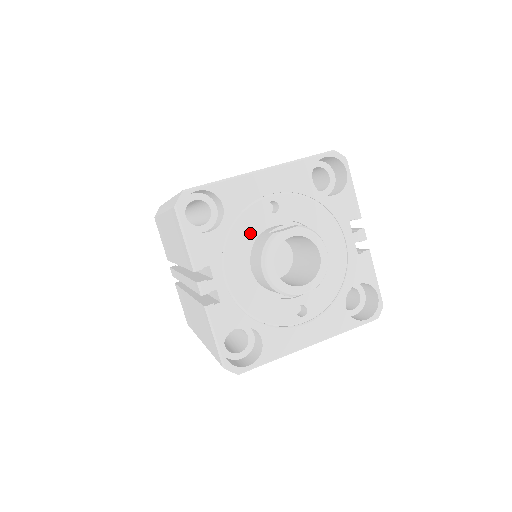
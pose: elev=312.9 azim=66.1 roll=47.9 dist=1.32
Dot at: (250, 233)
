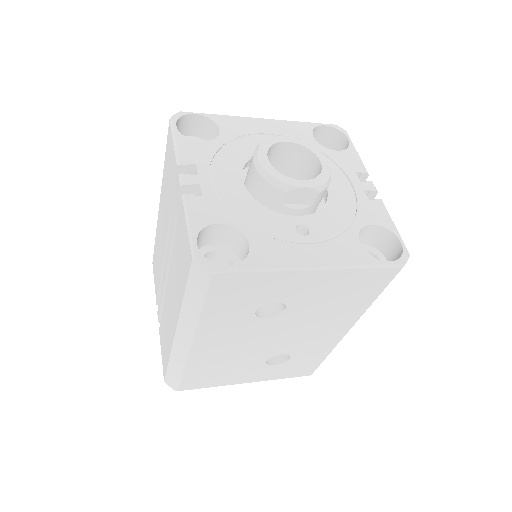
Dot at: (245, 153)
